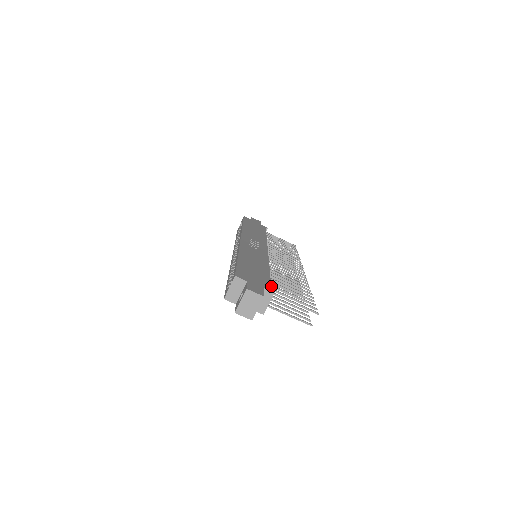
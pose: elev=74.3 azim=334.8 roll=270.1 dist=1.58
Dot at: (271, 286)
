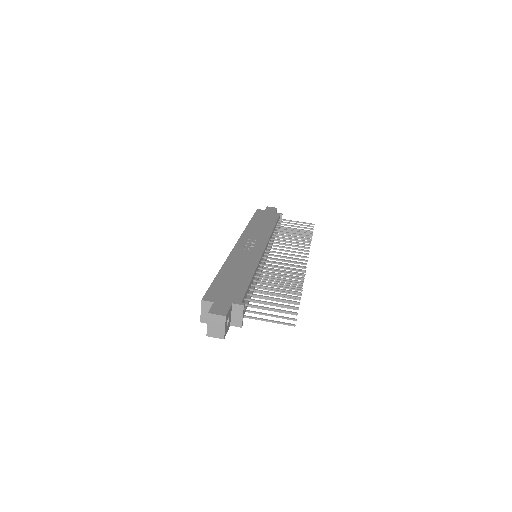
Dot at: (250, 295)
